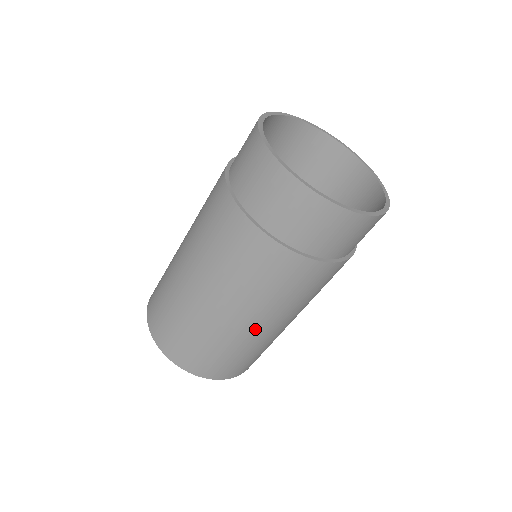
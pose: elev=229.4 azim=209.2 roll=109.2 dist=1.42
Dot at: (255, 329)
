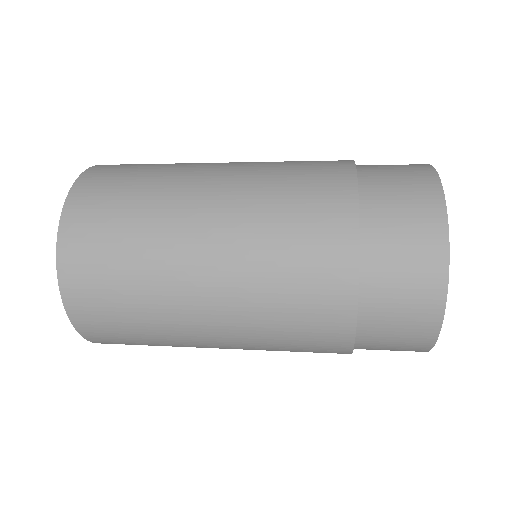
Dot at: (207, 339)
